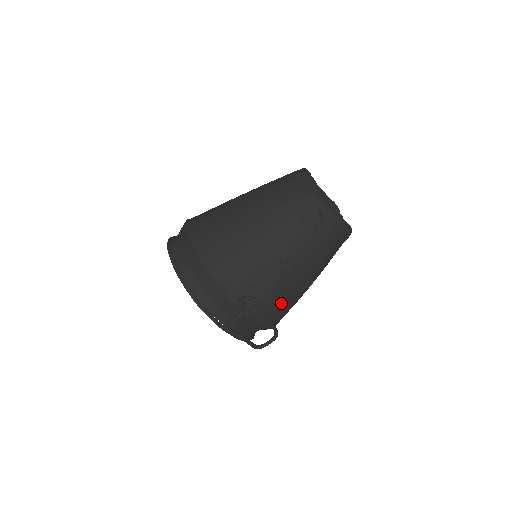
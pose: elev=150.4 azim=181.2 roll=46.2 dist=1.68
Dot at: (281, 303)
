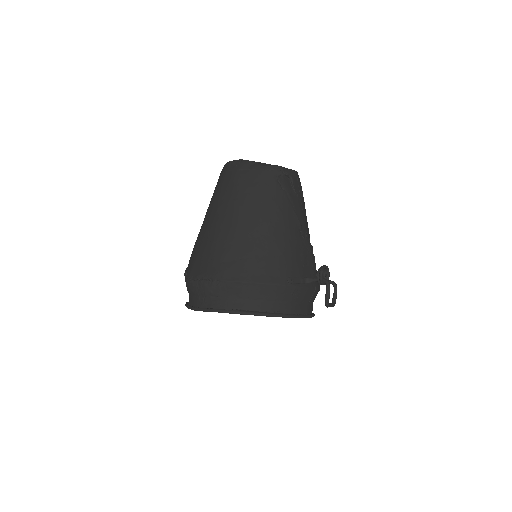
Dot at: occluded
